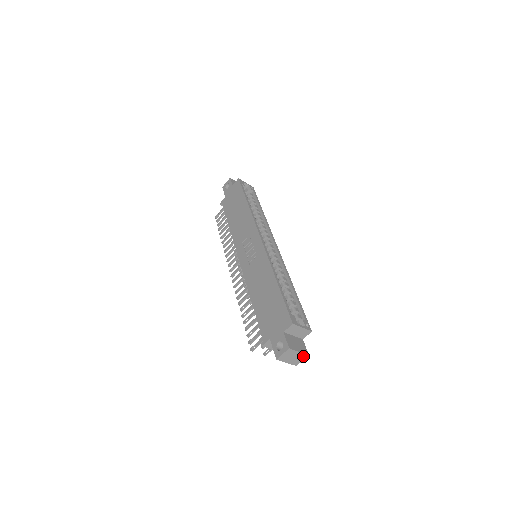
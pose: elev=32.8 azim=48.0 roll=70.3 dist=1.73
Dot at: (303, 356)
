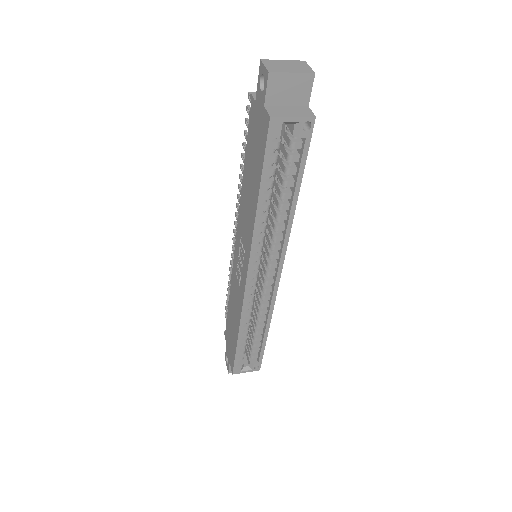
Dot at: occluded
